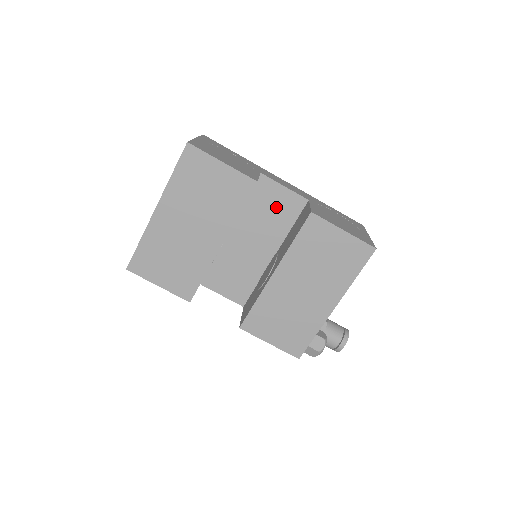
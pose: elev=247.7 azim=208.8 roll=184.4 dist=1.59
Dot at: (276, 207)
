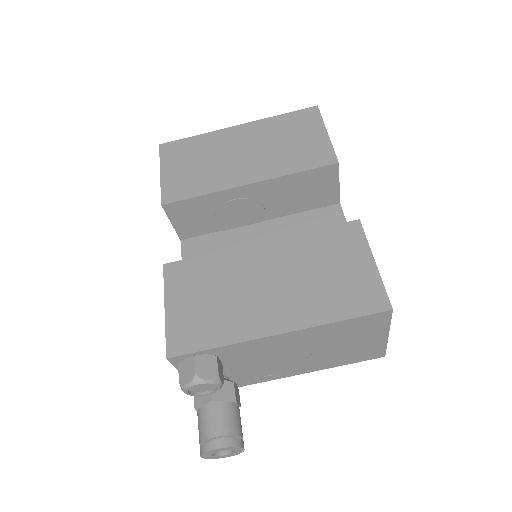
Dot at: occluded
